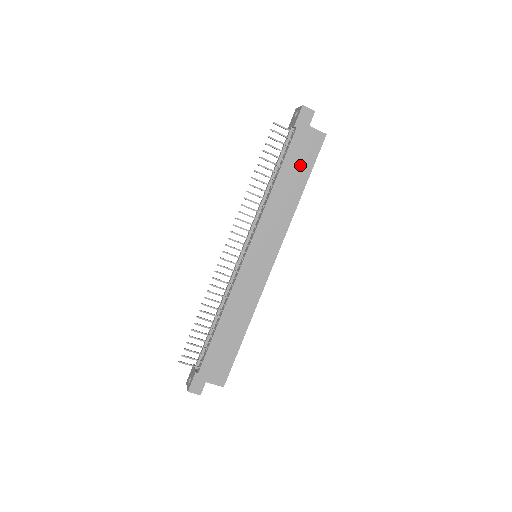
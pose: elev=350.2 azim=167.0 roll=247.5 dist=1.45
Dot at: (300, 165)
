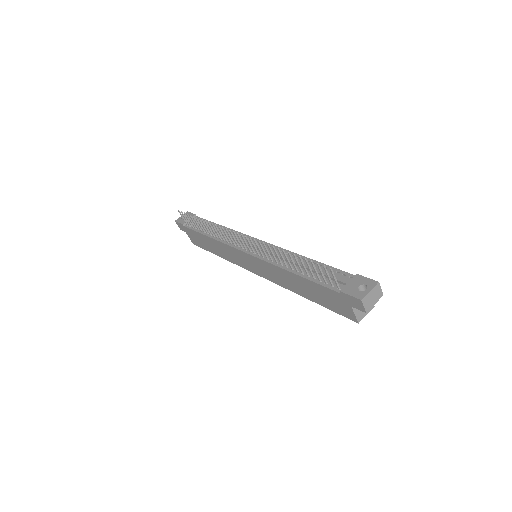
Dot at: (320, 296)
